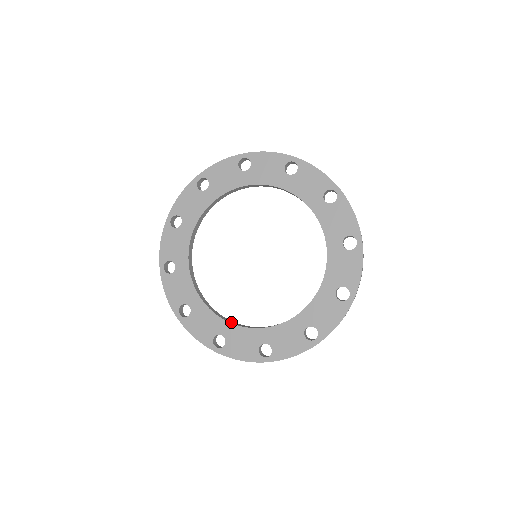
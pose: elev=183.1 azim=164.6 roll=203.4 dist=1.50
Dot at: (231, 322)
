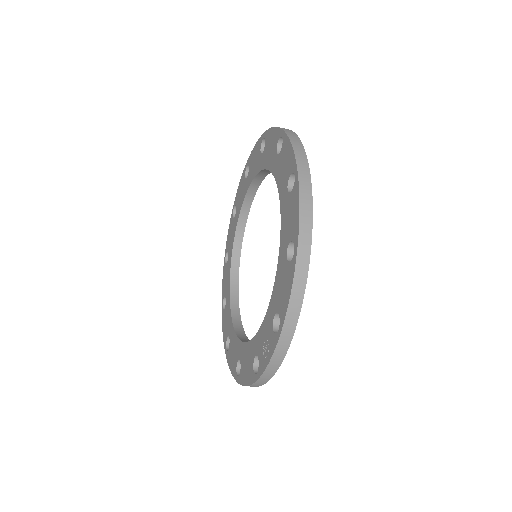
Dot at: (232, 296)
